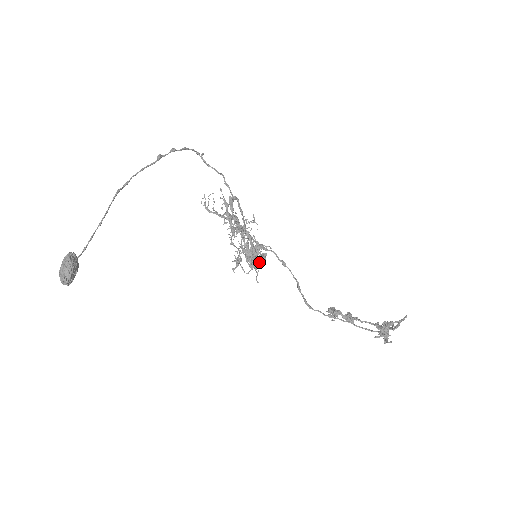
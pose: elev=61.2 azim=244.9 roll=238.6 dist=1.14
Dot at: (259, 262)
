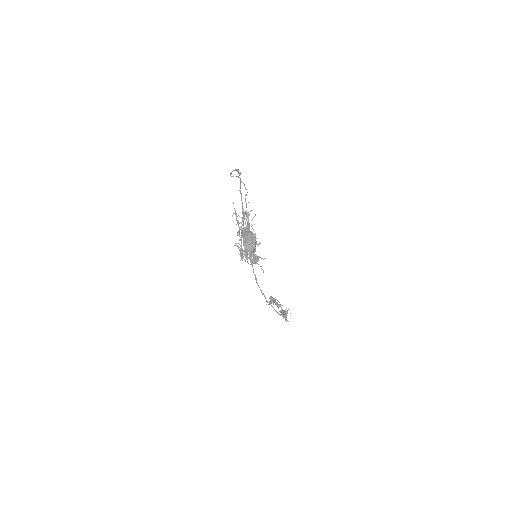
Dot at: (257, 260)
